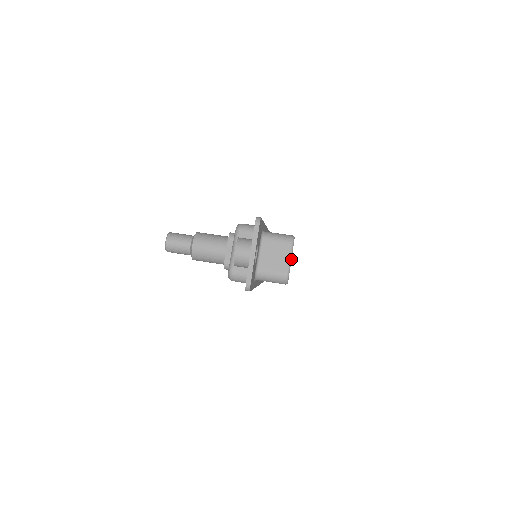
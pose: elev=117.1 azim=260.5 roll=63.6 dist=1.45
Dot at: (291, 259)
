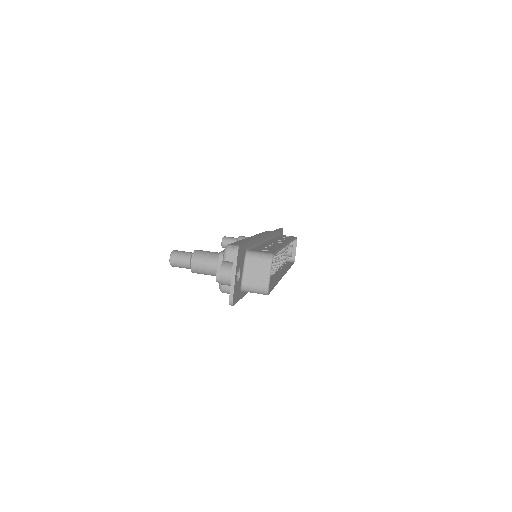
Dot at: (270, 275)
